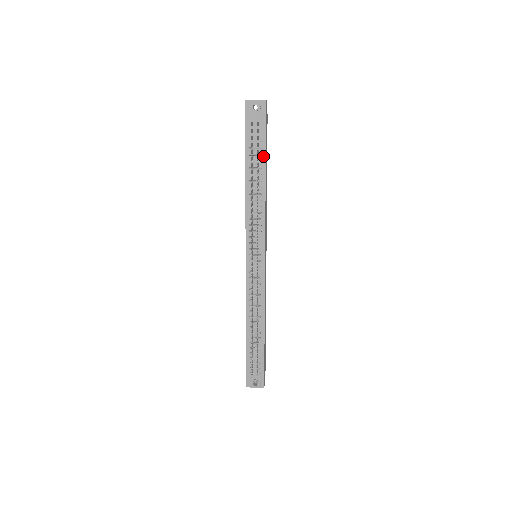
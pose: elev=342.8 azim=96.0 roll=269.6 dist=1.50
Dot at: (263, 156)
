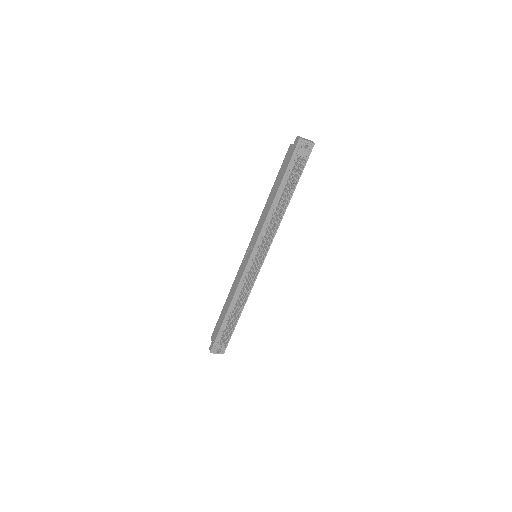
Dot at: occluded
